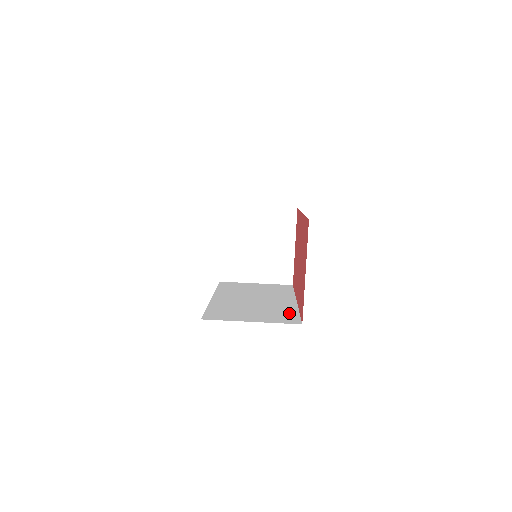
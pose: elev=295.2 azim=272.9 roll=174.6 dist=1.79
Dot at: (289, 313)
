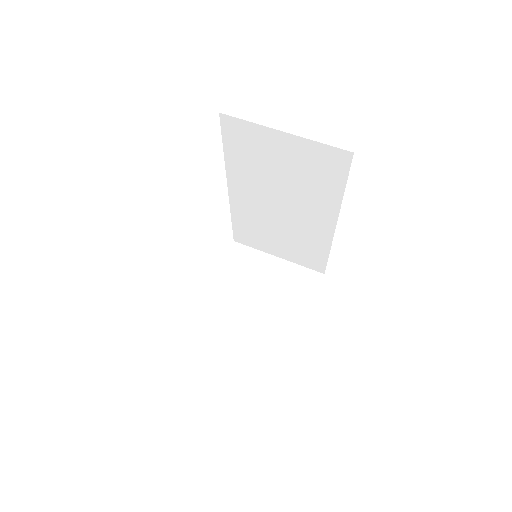
Dot at: occluded
